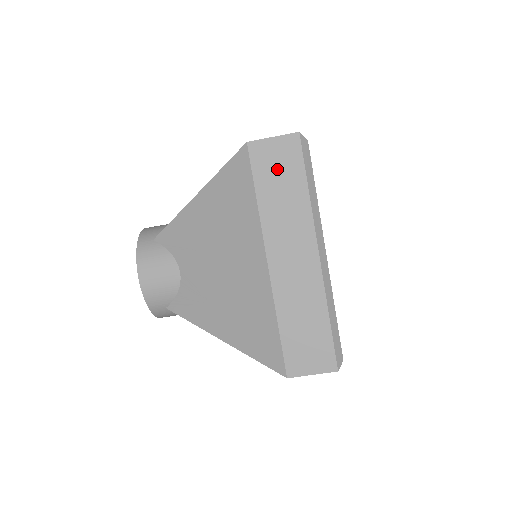
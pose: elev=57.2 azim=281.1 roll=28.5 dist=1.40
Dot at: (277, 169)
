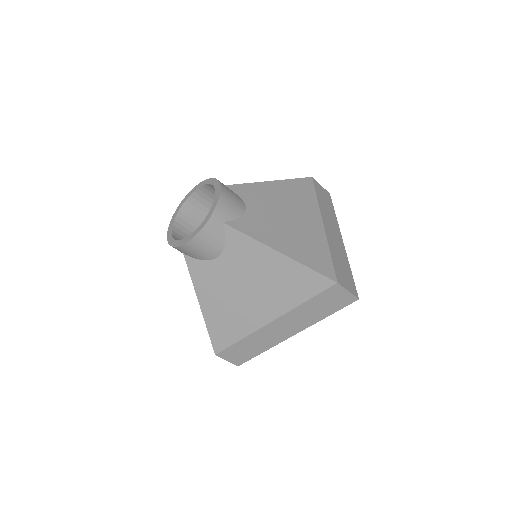
Dot at: (330, 301)
